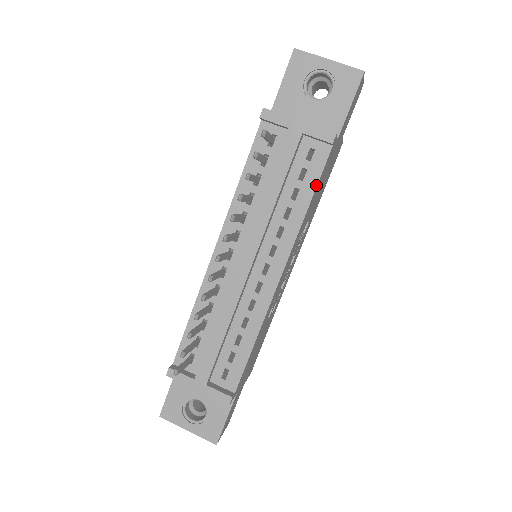
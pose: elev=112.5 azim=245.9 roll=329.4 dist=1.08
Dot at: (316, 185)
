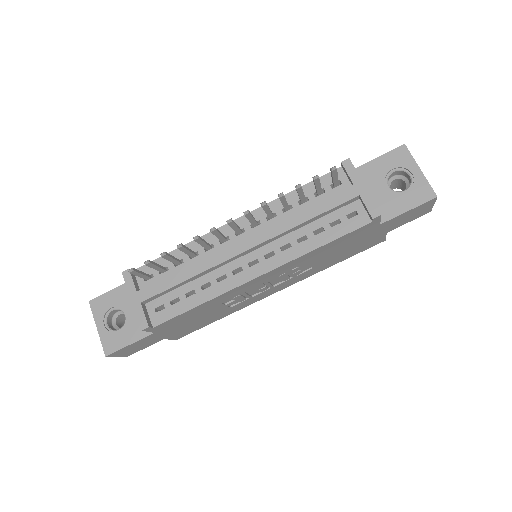
Dot at: (338, 237)
